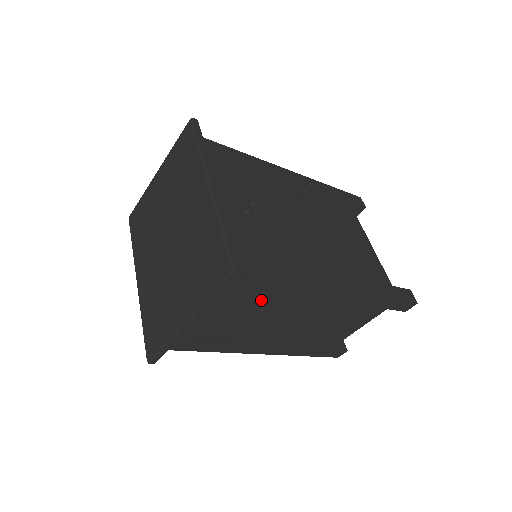
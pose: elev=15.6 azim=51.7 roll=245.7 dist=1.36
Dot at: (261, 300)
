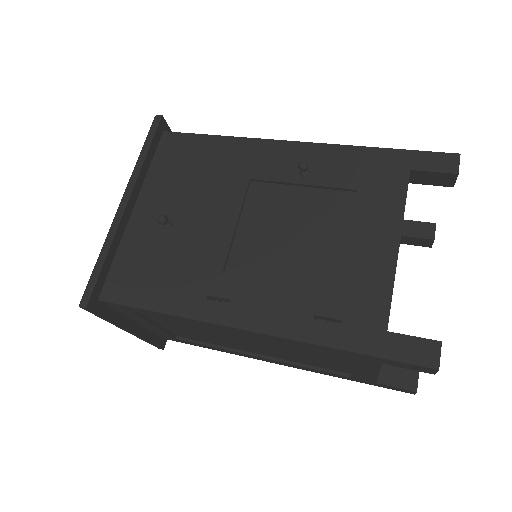
Dot at: (181, 322)
